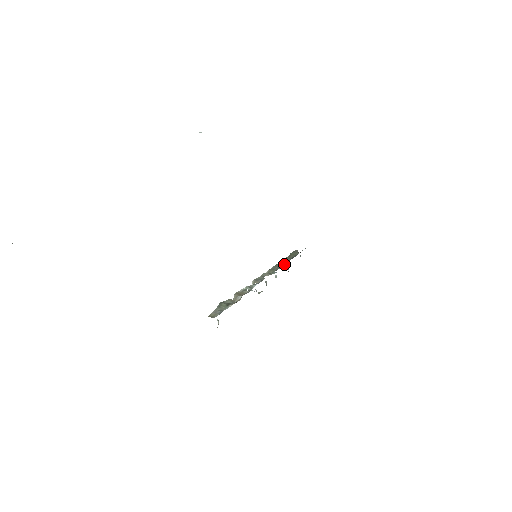
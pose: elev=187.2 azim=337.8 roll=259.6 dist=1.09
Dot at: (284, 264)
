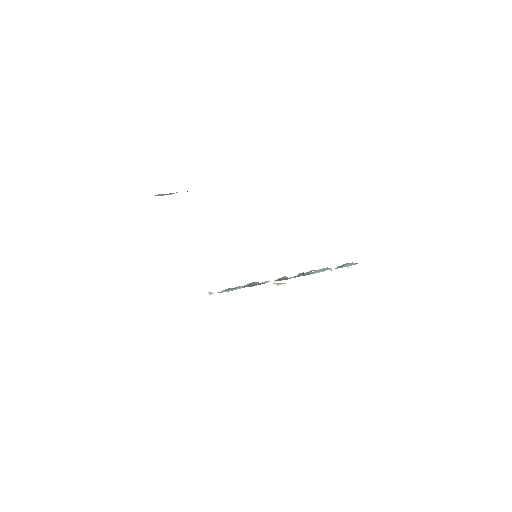
Dot at: (322, 268)
